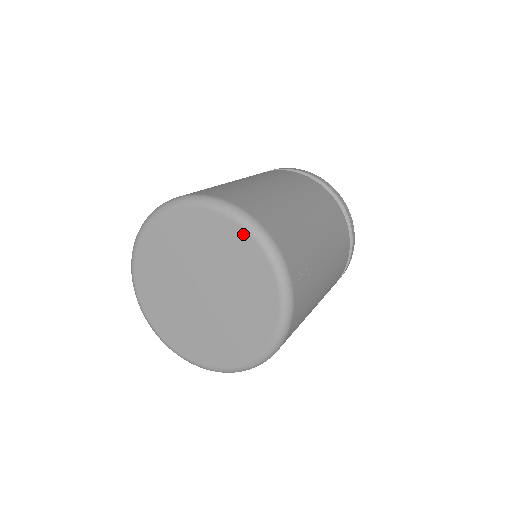
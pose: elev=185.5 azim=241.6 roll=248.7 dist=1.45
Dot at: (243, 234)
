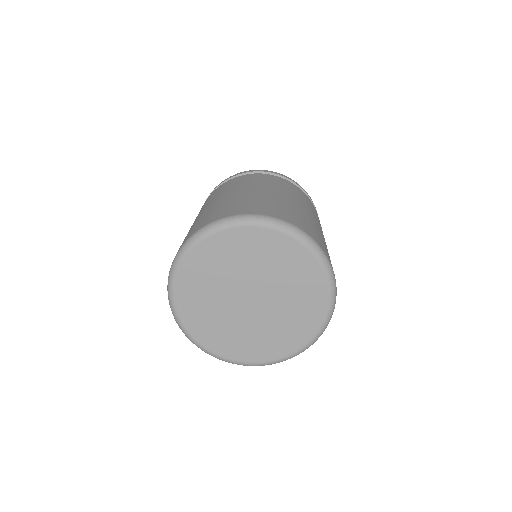
Dot at: (303, 251)
